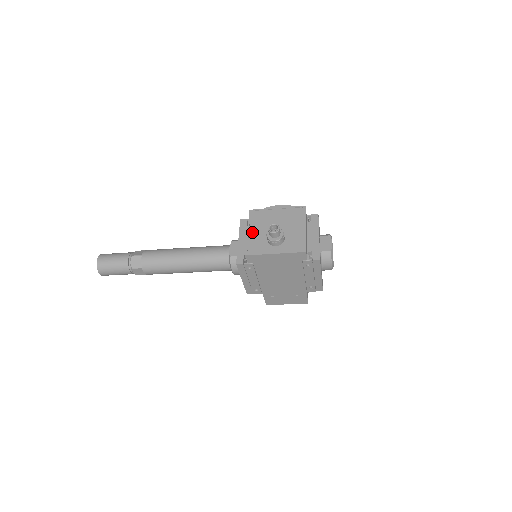
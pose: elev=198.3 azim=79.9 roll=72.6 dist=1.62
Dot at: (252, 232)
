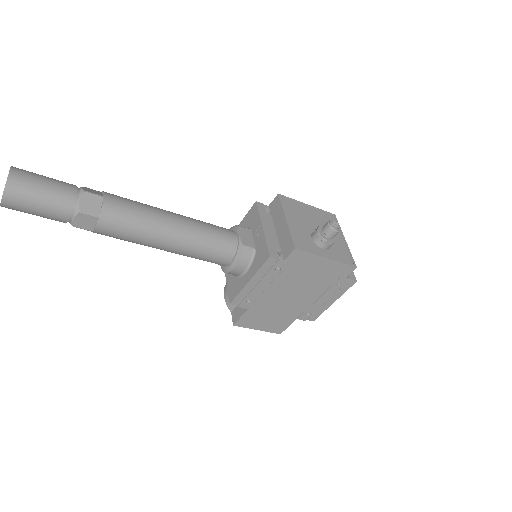
Dot at: (291, 222)
